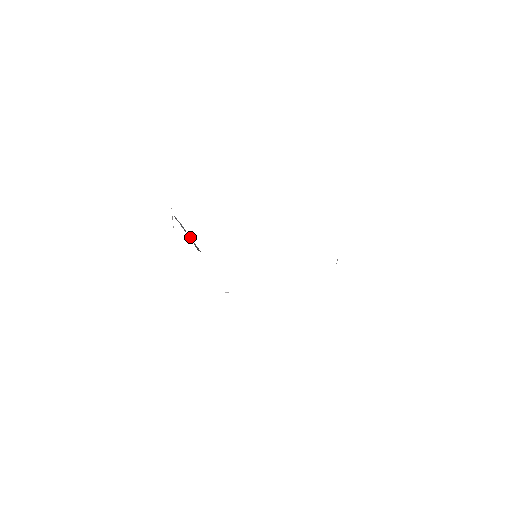
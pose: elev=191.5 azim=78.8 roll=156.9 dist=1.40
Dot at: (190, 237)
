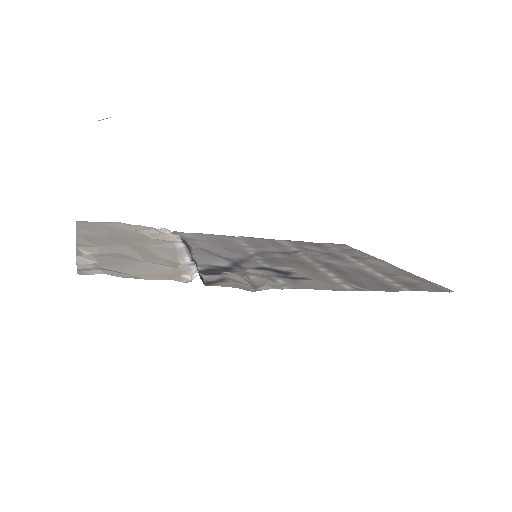
Dot at: (193, 259)
